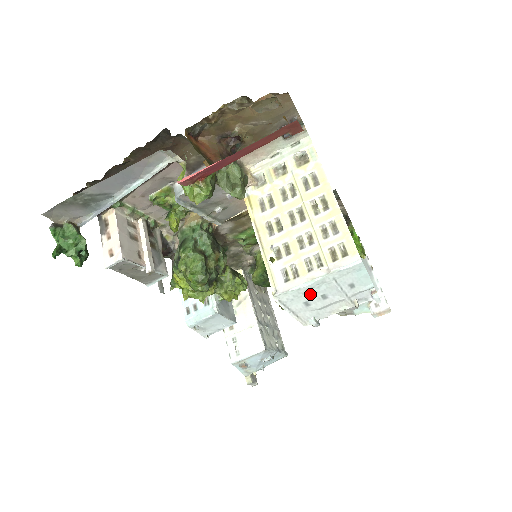
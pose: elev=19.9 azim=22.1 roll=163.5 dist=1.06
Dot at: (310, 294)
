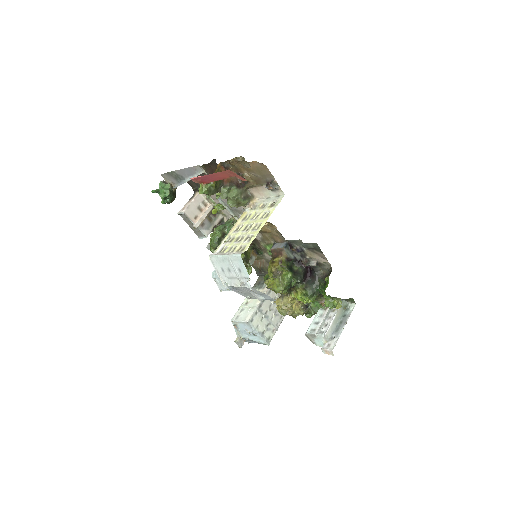
Dot at: (223, 264)
